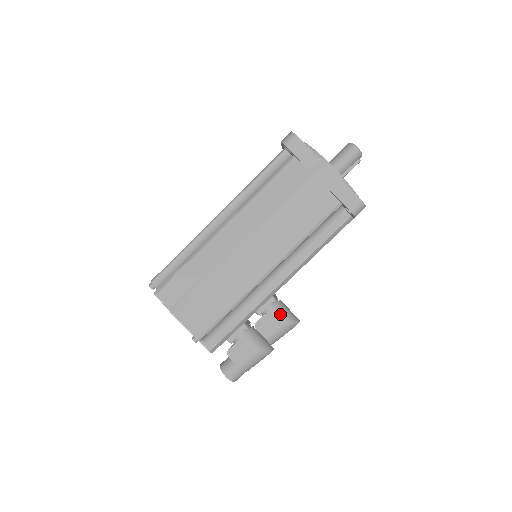
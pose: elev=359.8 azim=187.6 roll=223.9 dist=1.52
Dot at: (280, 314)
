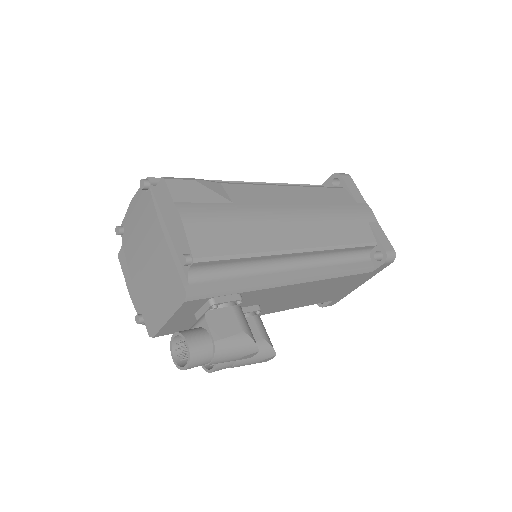
Dot at: (263, 328)
